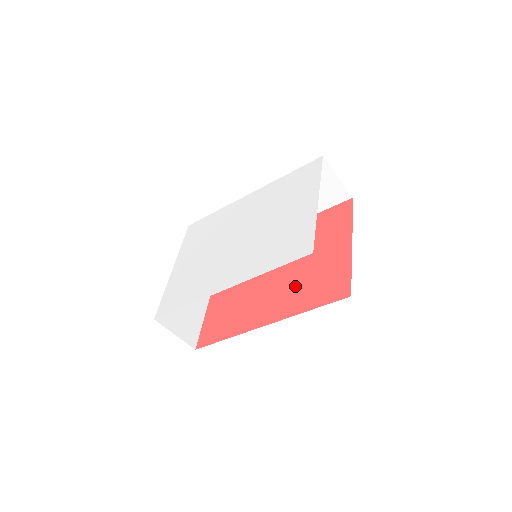
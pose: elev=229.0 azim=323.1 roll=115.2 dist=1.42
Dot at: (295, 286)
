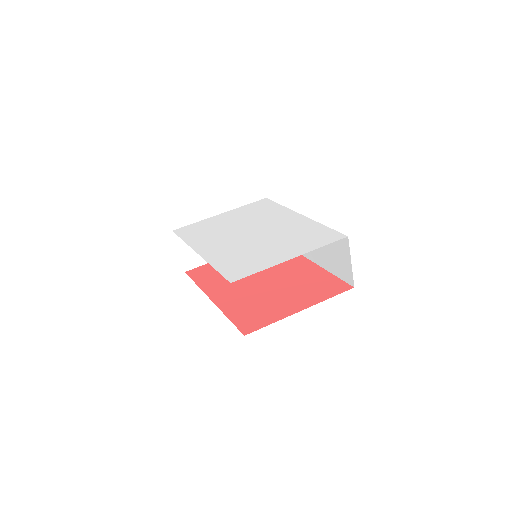
Dot at: (250, 298)
